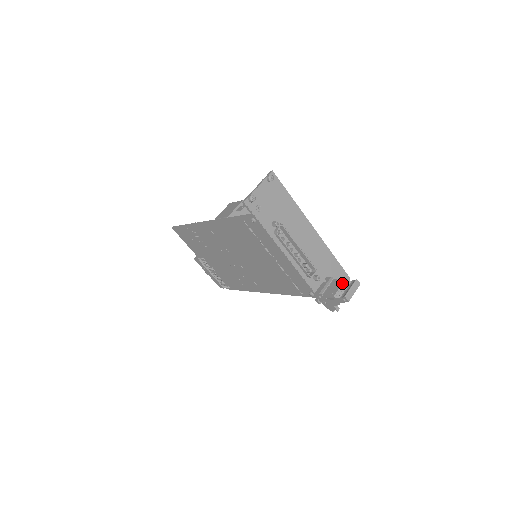
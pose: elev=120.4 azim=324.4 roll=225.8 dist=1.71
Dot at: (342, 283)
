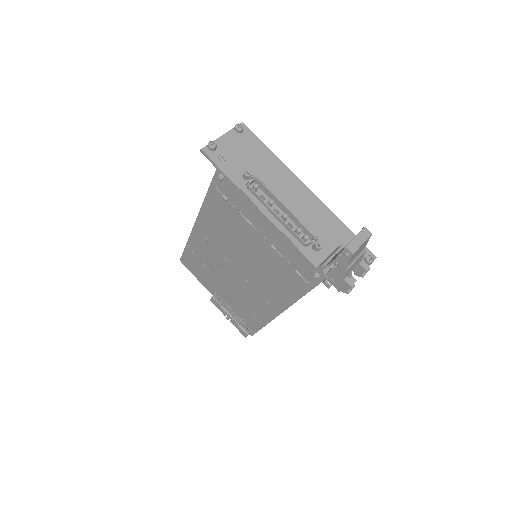
Dot at: occluded
